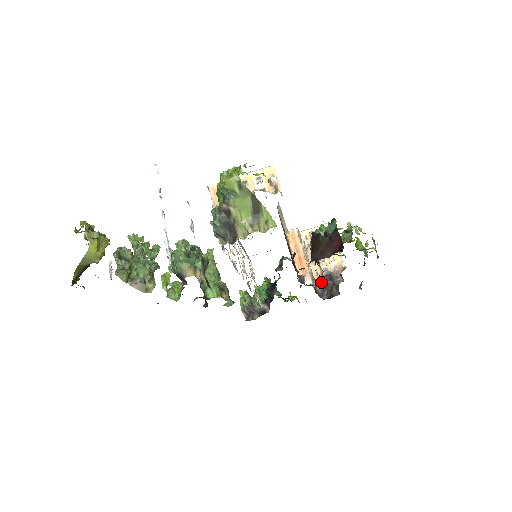
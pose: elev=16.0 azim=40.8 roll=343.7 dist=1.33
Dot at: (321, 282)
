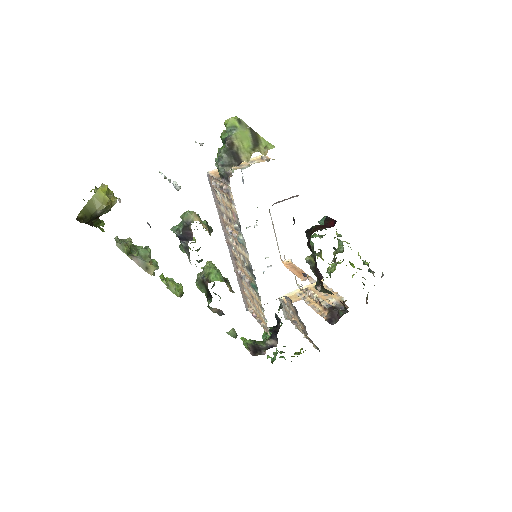
Dot at: (326, 315)
